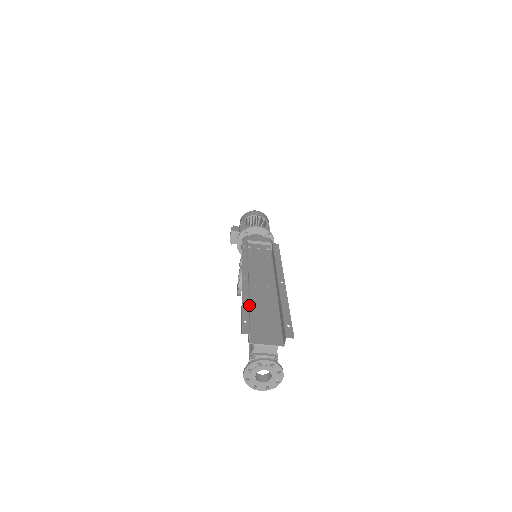
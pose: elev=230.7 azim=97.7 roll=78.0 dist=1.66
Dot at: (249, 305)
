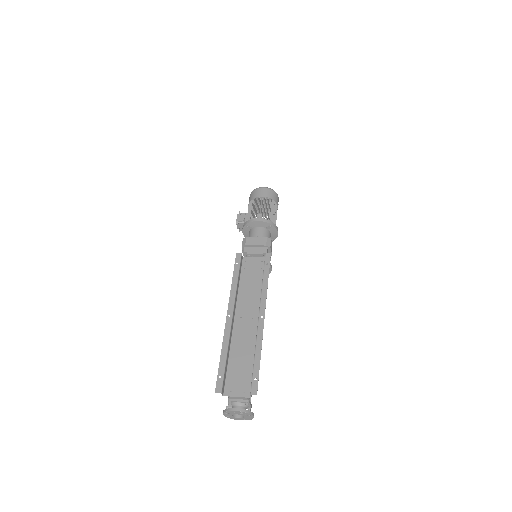
Dot at: (231, 346)
